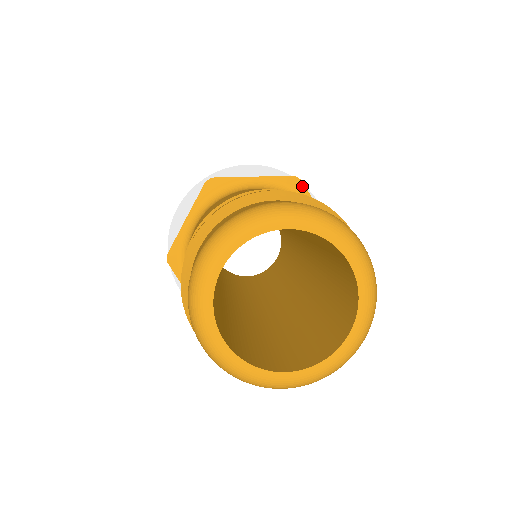
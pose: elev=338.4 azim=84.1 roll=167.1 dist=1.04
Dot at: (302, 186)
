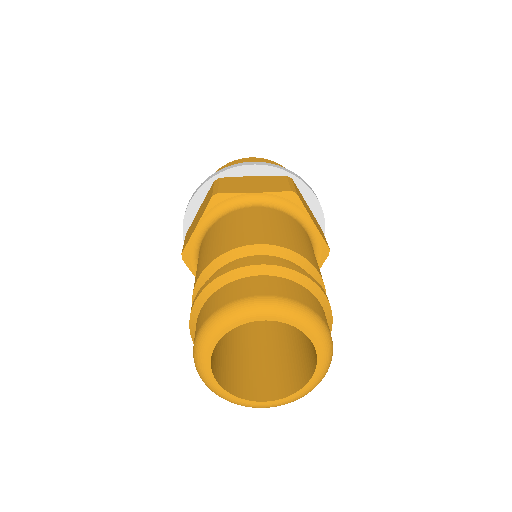
Dot at: (298, 200)
